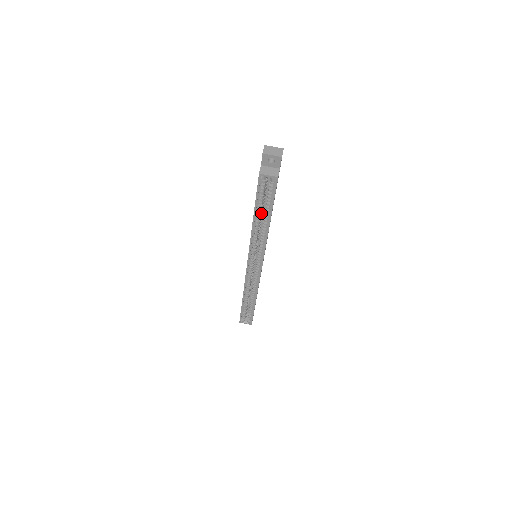
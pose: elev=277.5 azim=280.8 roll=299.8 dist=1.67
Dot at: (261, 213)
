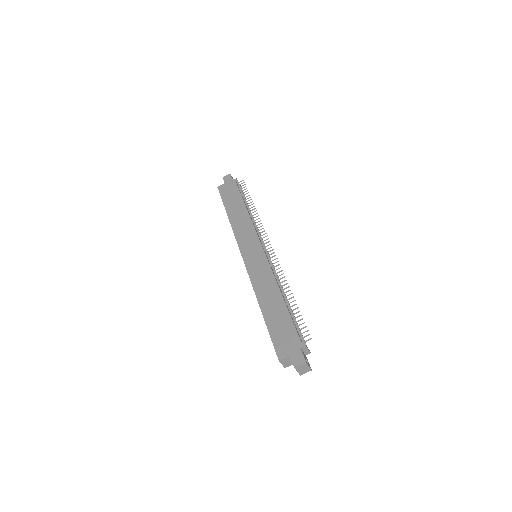
Dot at: occluded
